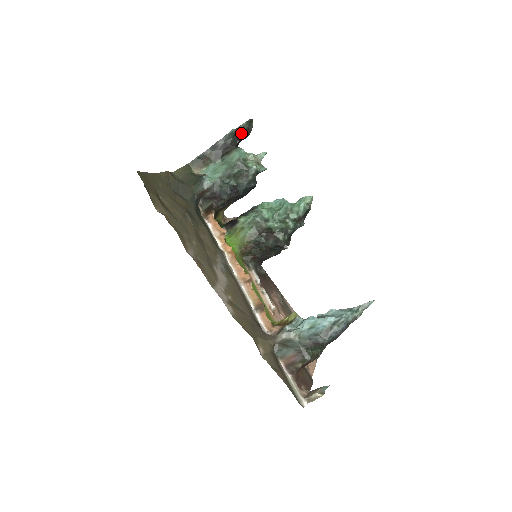
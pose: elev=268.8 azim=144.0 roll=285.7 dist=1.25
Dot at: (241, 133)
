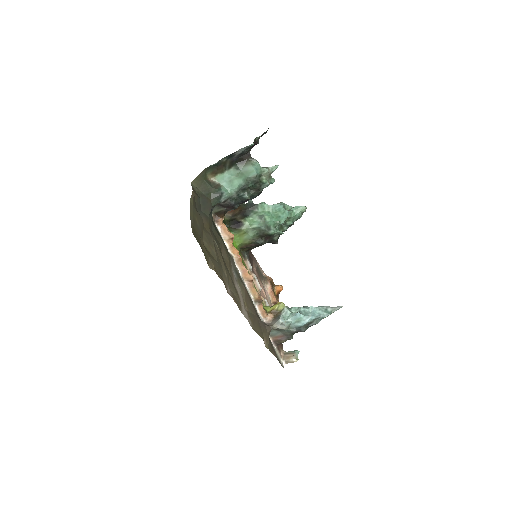
Dot at: (257, 142)
